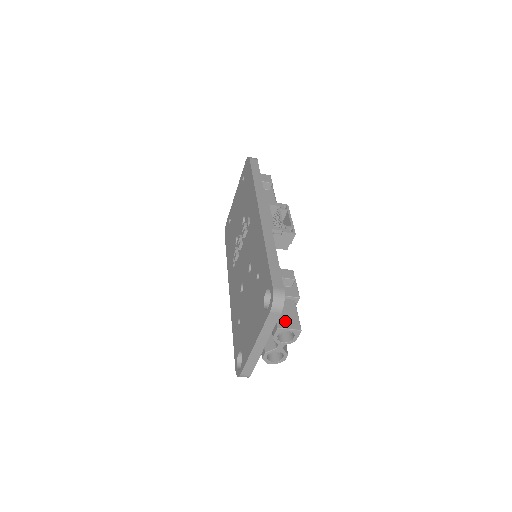
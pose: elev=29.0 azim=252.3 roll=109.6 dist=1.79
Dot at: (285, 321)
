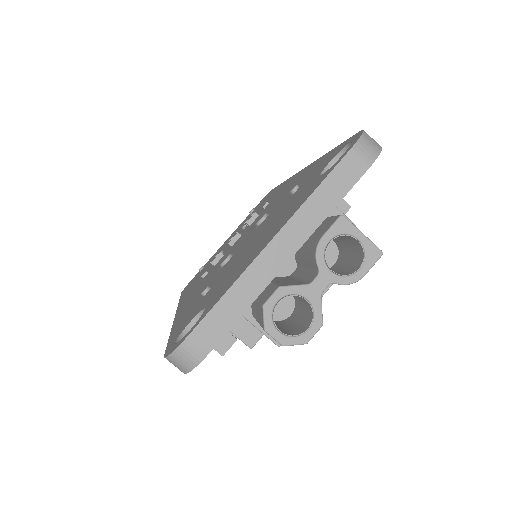
Dot at: occluded
